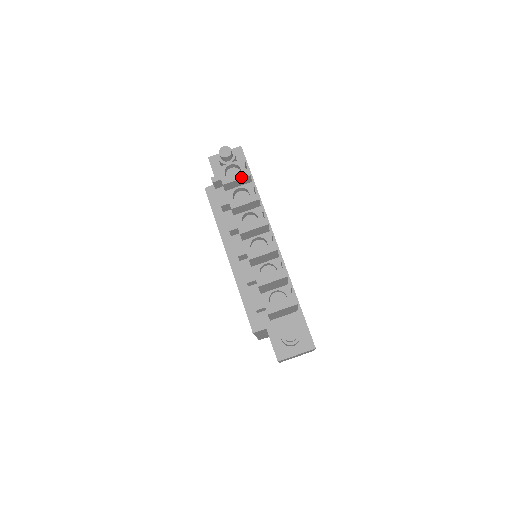
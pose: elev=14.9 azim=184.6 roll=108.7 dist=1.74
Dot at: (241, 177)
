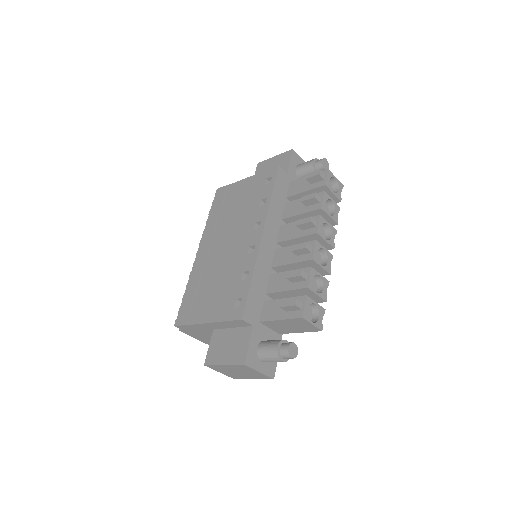
Dot at: (337, 195)
